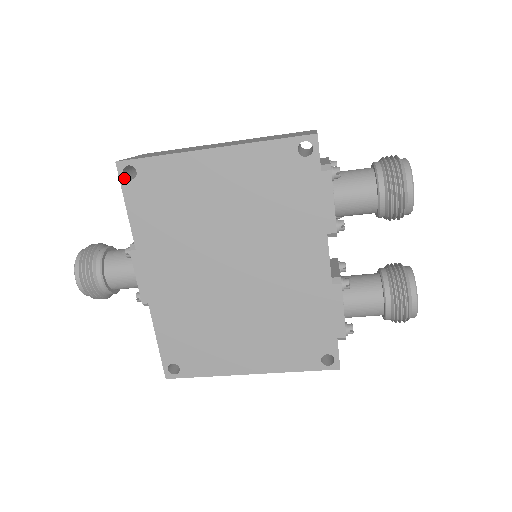
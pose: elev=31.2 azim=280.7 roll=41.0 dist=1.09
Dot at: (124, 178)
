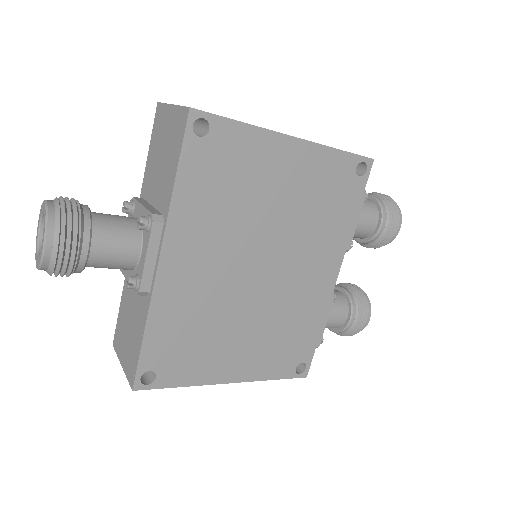
Dot at: (191, 131)
